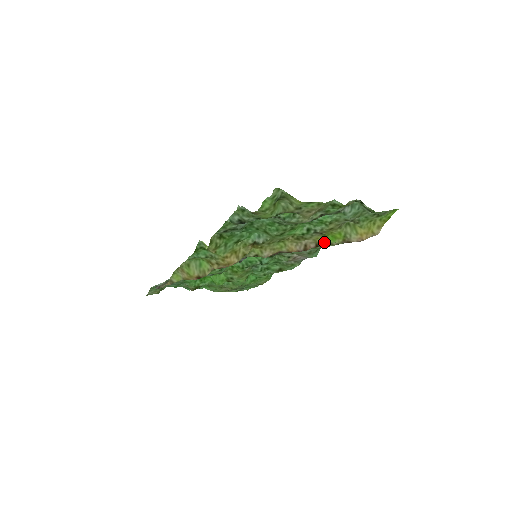
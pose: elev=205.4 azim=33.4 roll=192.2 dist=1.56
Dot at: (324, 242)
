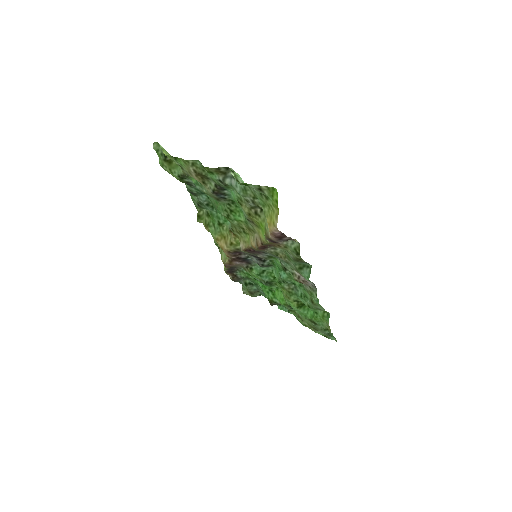
Dot at: (263, 237)
